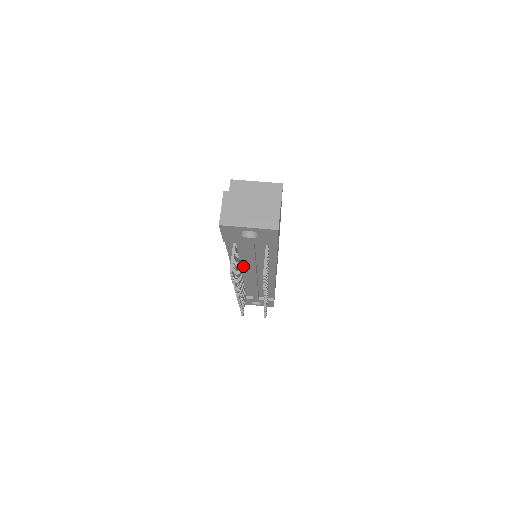
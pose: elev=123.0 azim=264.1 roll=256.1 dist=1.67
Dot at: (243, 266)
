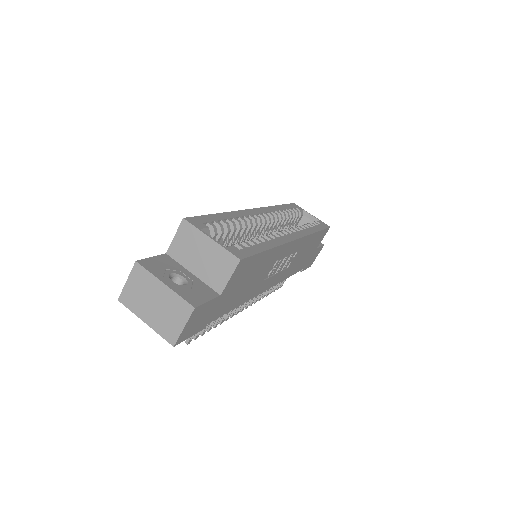
Dot at: occluded
